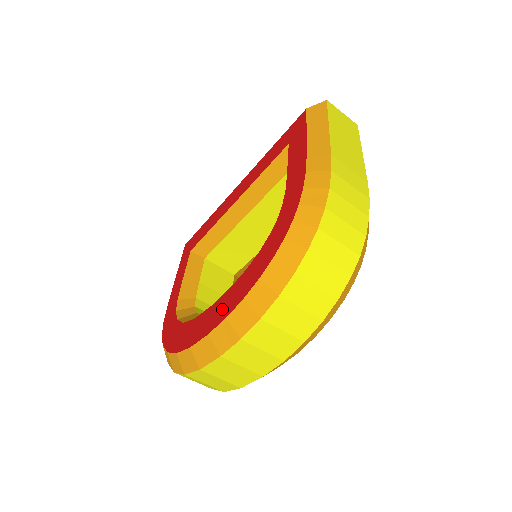
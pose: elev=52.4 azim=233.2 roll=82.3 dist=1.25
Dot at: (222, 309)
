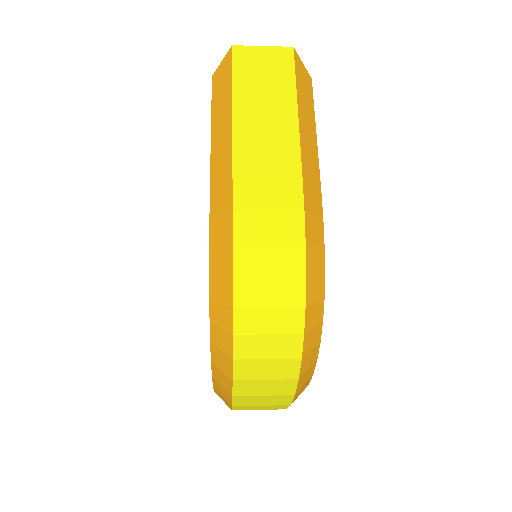
Dot at: occluded
